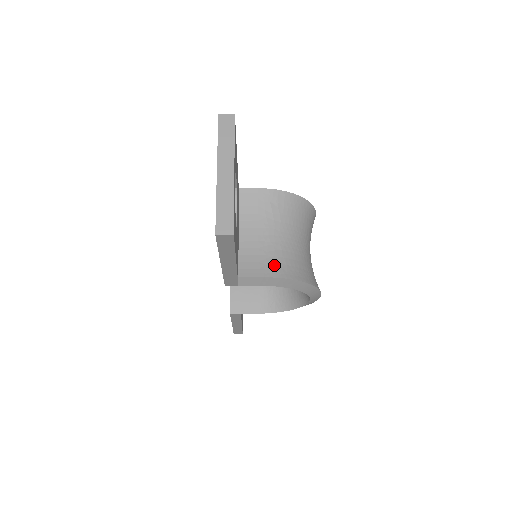
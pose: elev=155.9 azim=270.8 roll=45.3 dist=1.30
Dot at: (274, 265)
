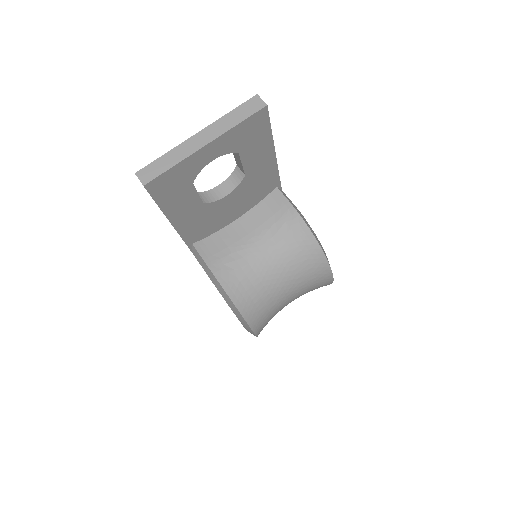
Dot at: (226, 265)
